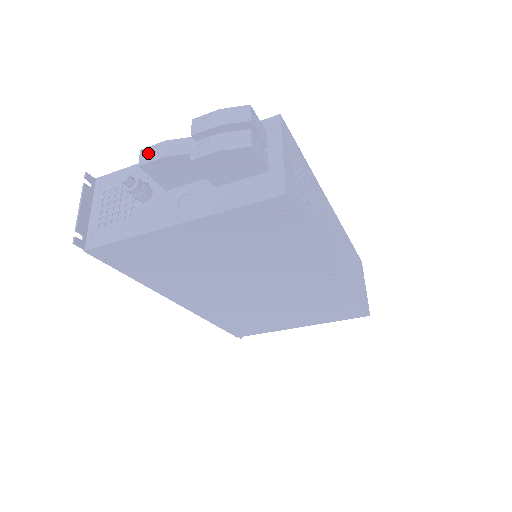
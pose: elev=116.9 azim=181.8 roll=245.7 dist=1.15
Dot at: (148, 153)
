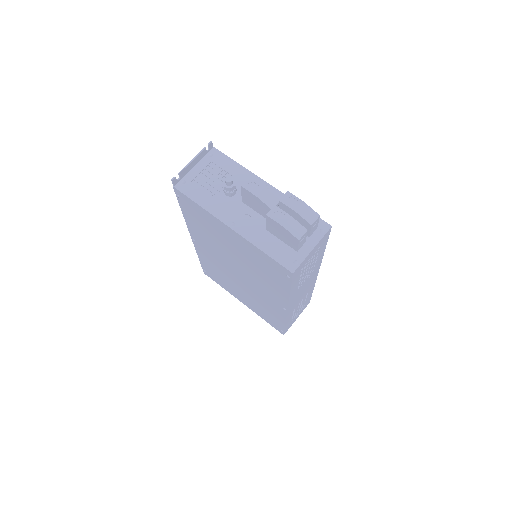
Dot at: (251, 183)
